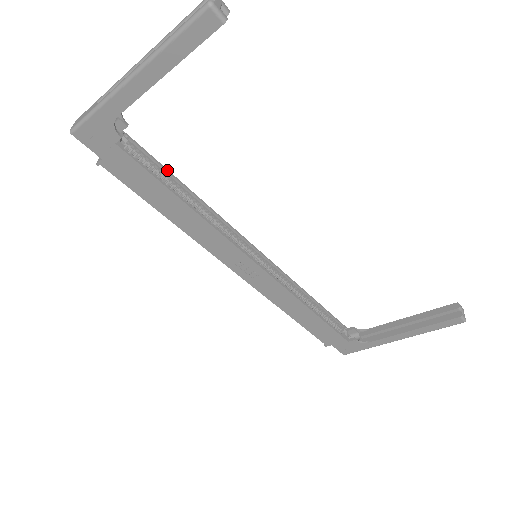
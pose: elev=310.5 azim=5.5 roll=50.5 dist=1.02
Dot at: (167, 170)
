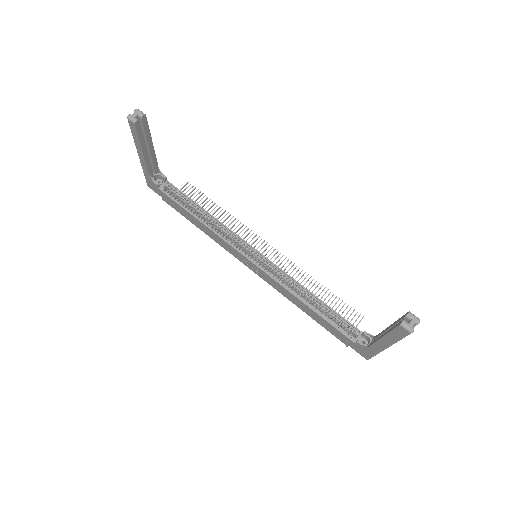
Dot at: (192, 200)
